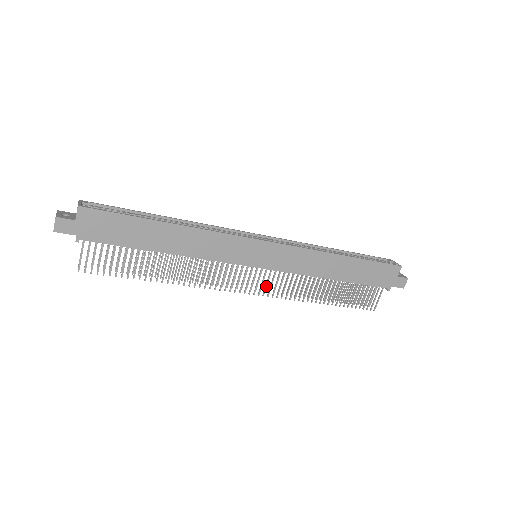
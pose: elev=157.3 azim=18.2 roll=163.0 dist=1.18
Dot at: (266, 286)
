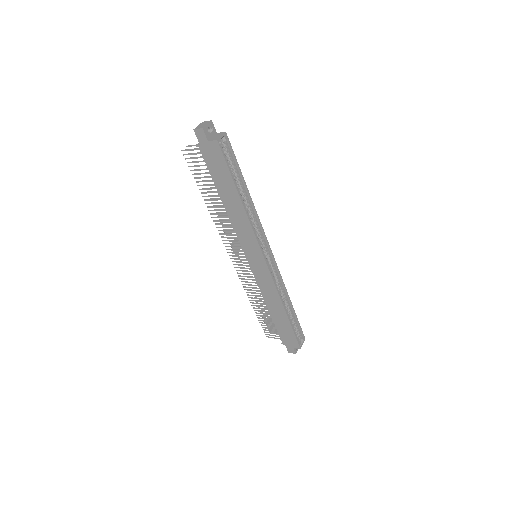
Dot at: (241, 268)
